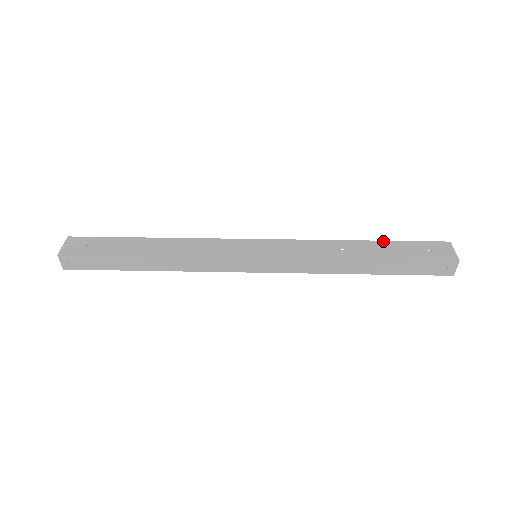
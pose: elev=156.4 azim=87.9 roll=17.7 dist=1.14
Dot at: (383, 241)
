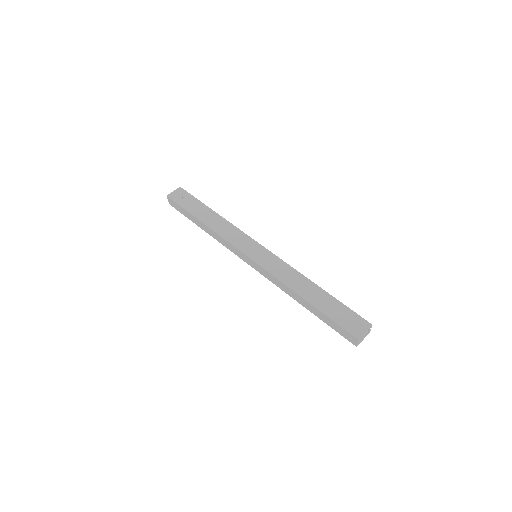
Dot at: (330, 295)
